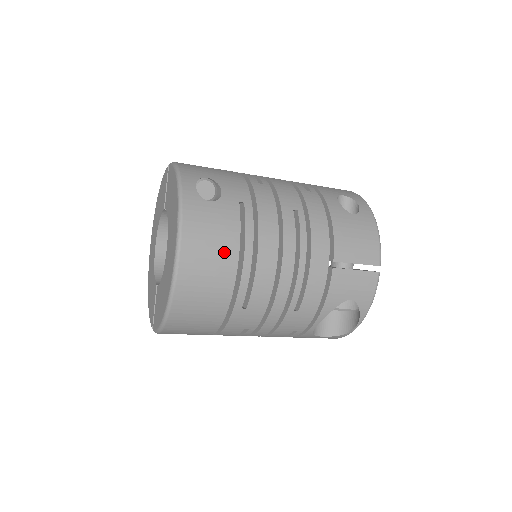
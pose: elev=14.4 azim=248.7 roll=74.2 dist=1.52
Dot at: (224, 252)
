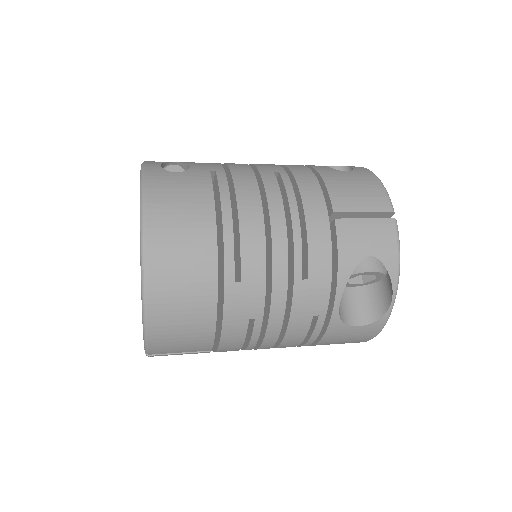
Dot at: (197, 213)
